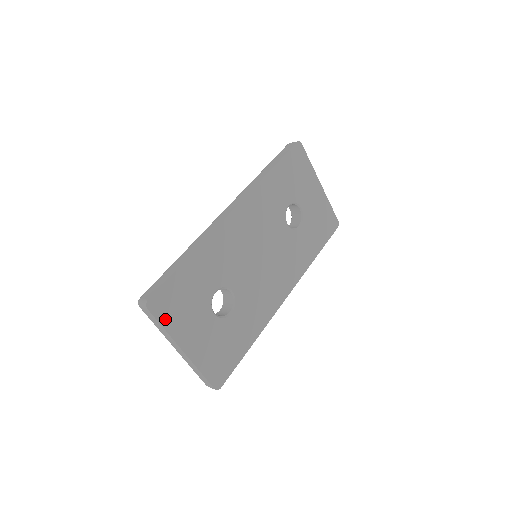
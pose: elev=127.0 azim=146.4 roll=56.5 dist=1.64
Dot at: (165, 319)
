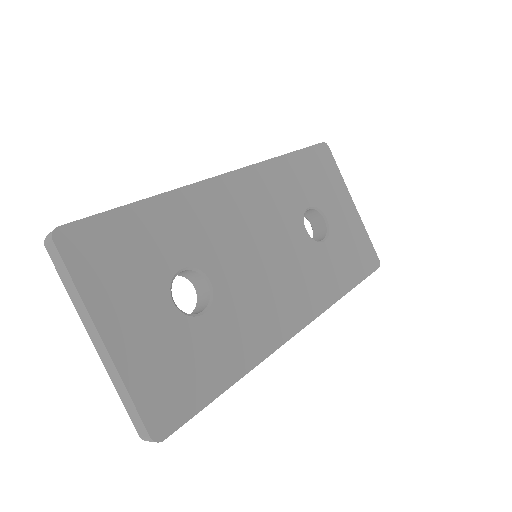
Dot at: (81, 271)
